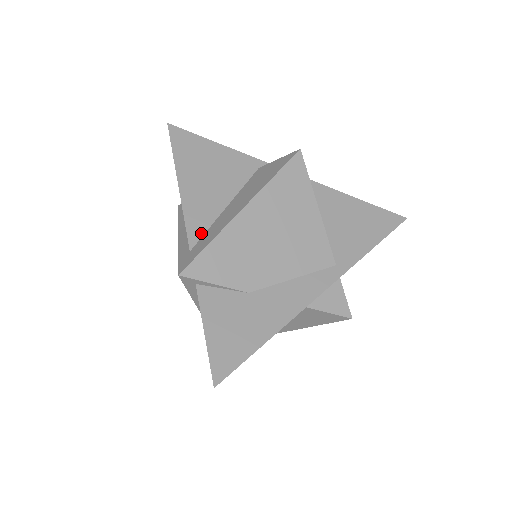
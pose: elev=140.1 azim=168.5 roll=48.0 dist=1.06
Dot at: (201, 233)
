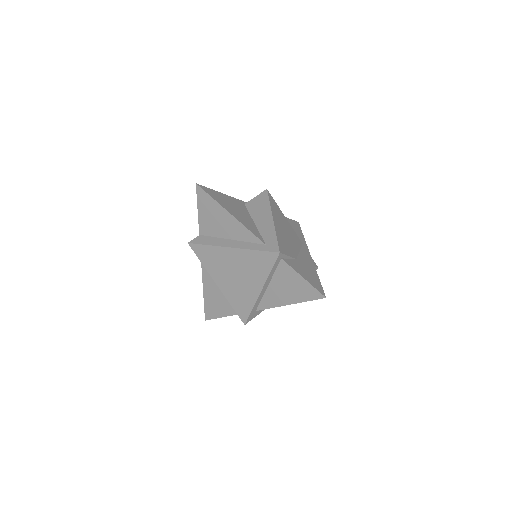
Dot at: (260, 236)
